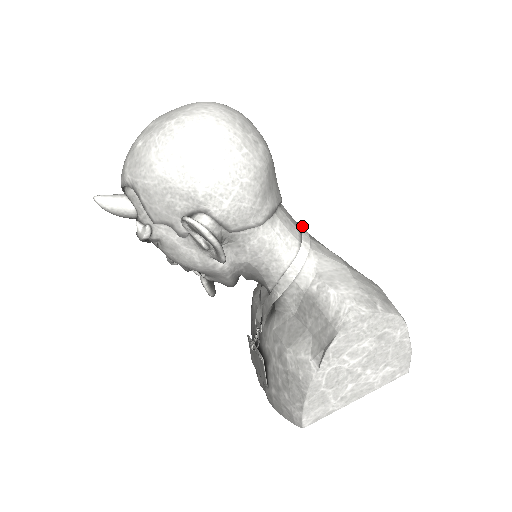
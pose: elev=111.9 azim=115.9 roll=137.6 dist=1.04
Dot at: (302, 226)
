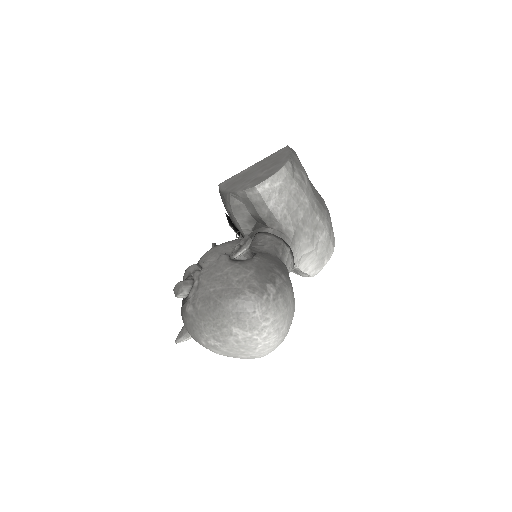
Dot at: (293, 251)
